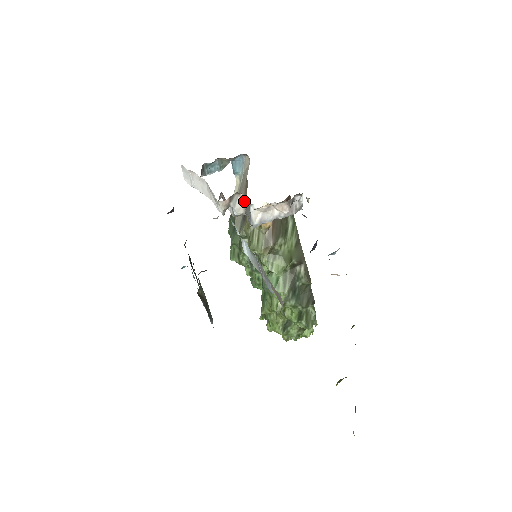
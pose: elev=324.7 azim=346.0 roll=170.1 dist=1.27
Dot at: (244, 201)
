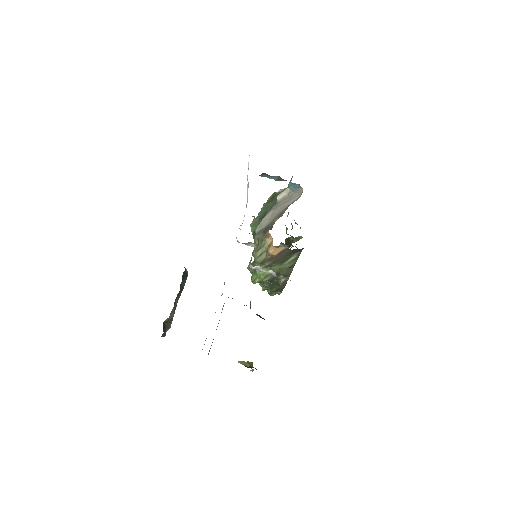
Dot at: (252, 253)
